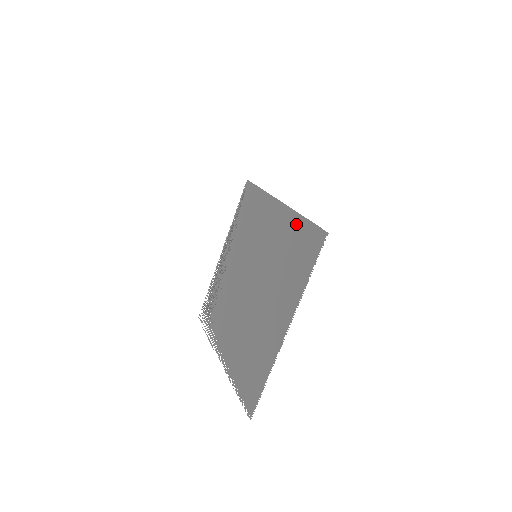
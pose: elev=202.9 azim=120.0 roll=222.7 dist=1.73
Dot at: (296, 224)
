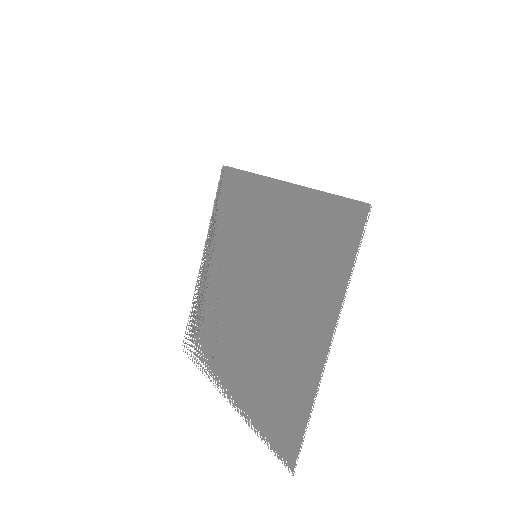
Dot at: (313, 204)
